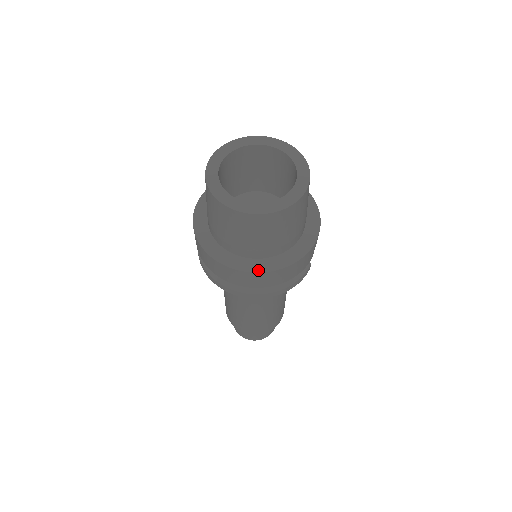
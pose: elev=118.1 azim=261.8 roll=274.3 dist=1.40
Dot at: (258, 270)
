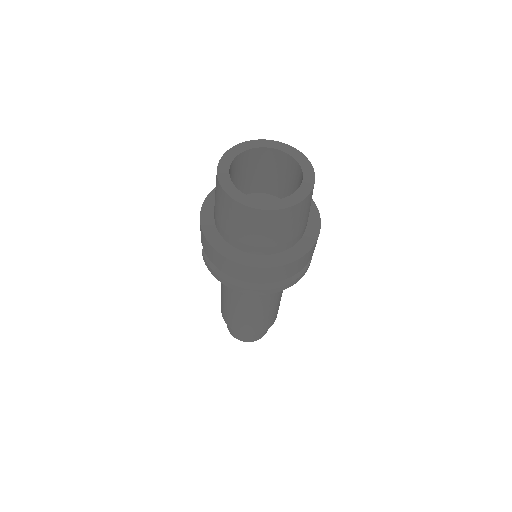
Dot at: (269, 265)
